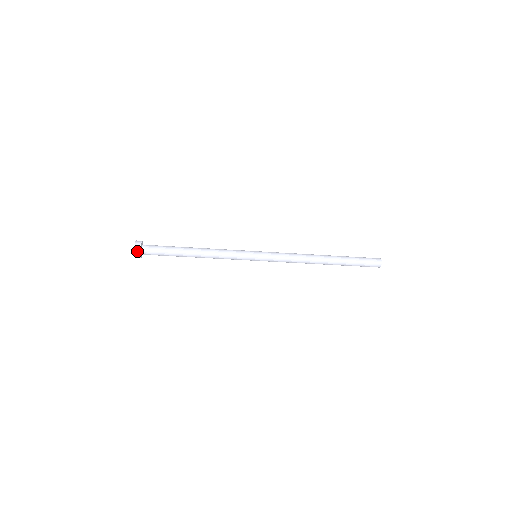
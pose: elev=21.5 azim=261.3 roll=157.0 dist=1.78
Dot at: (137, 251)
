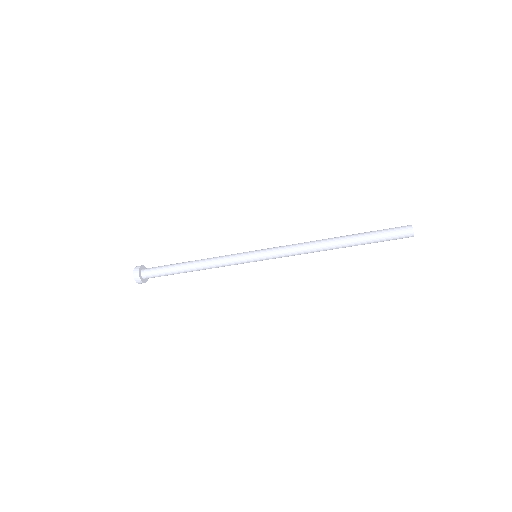
Dot at: (136, 273)
